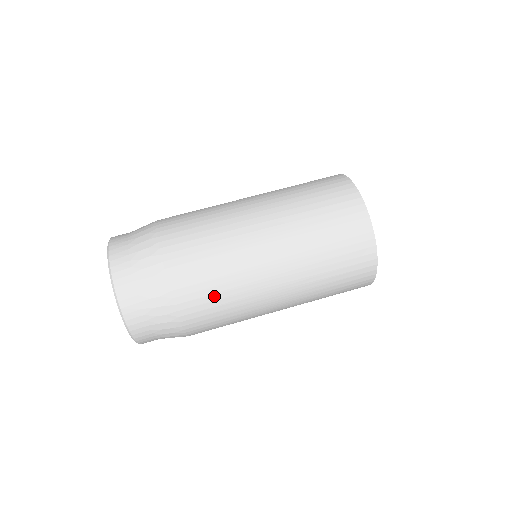
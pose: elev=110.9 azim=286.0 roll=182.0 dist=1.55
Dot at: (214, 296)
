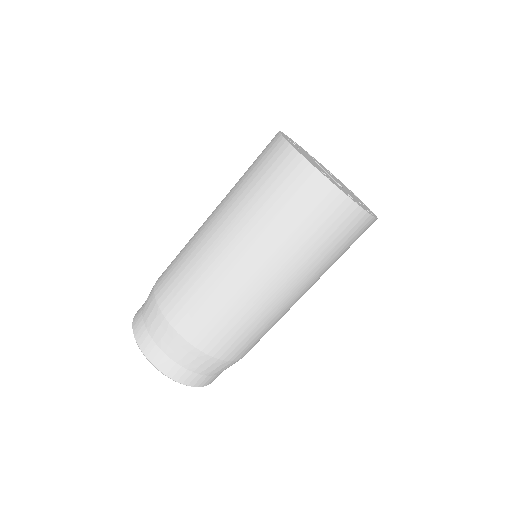
Dot at: (221, 322)
